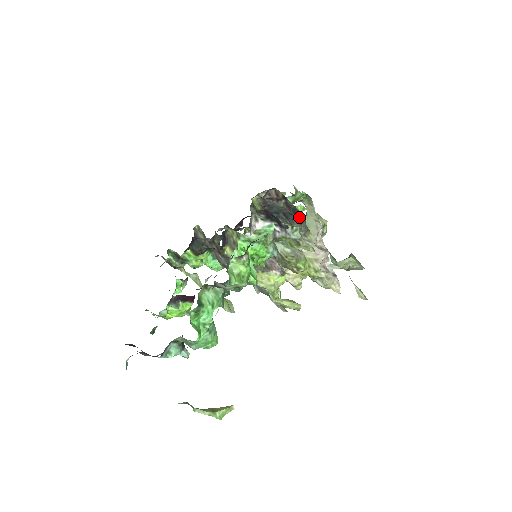
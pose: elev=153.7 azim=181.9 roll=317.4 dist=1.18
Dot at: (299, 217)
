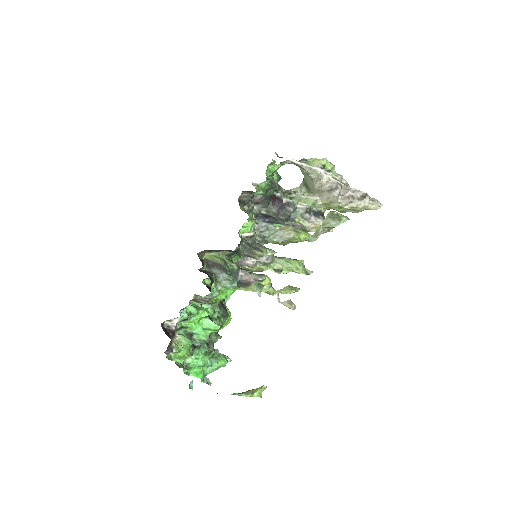
Dot at: occluded
